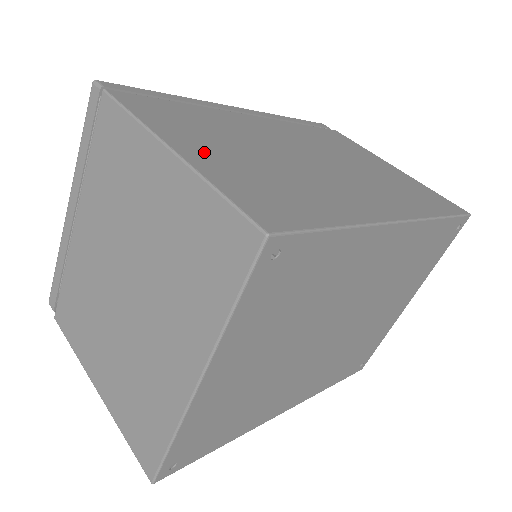
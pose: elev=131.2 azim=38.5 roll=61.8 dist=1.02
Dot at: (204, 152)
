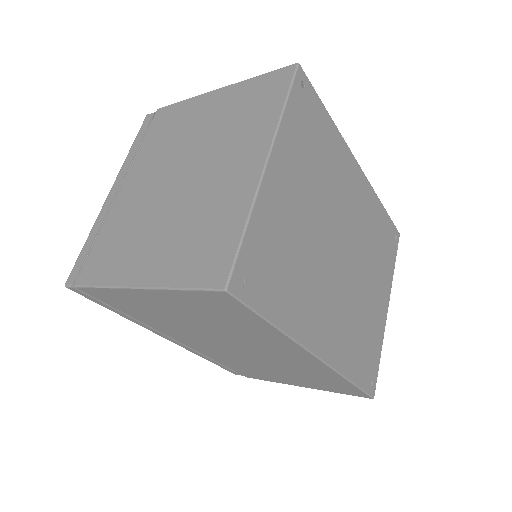
Dot at: occluded
